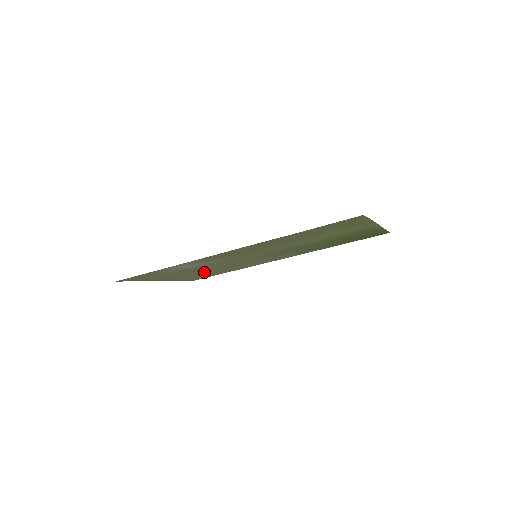
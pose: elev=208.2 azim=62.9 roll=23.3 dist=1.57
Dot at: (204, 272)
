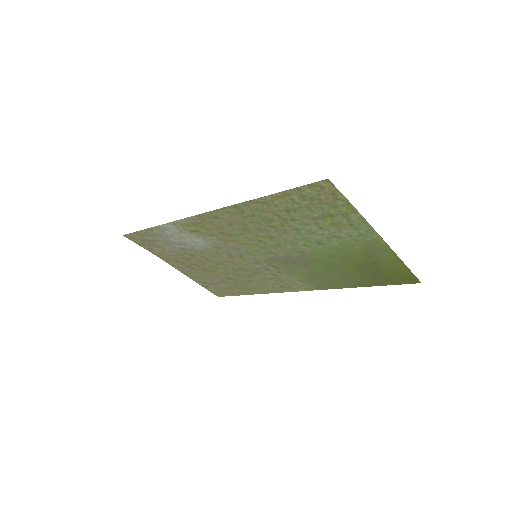
Dot at: (218, 275)
